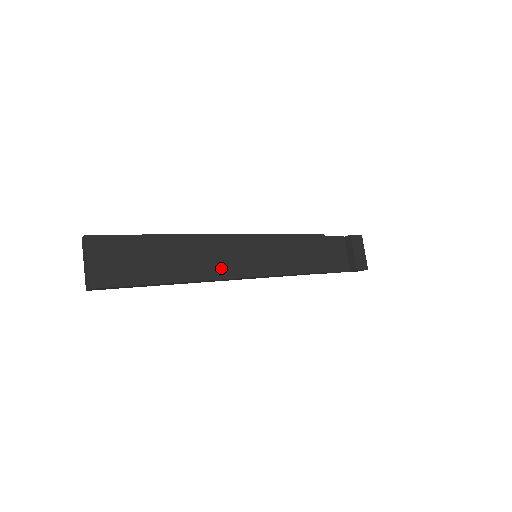
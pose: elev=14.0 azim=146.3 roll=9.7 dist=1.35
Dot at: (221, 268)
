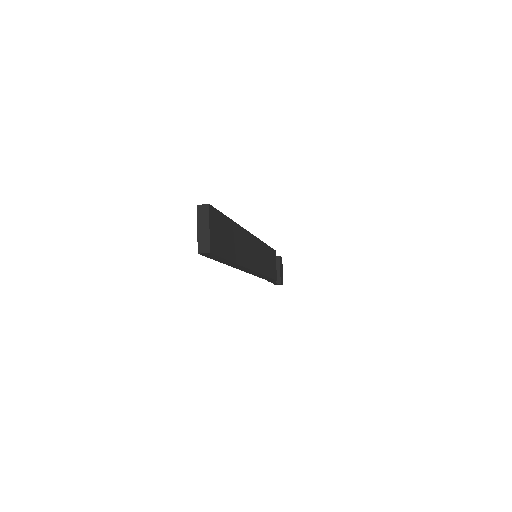
Dot at: (249, 260)
